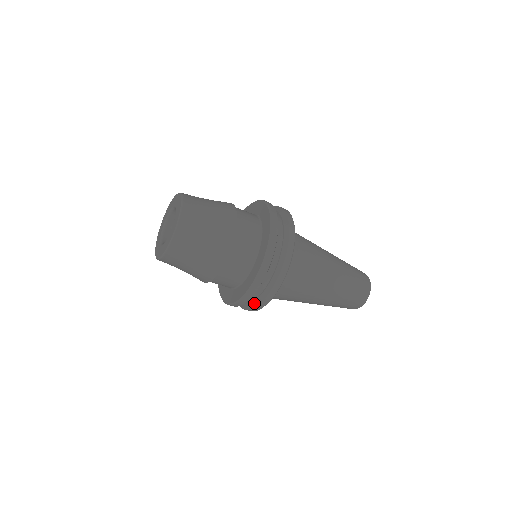
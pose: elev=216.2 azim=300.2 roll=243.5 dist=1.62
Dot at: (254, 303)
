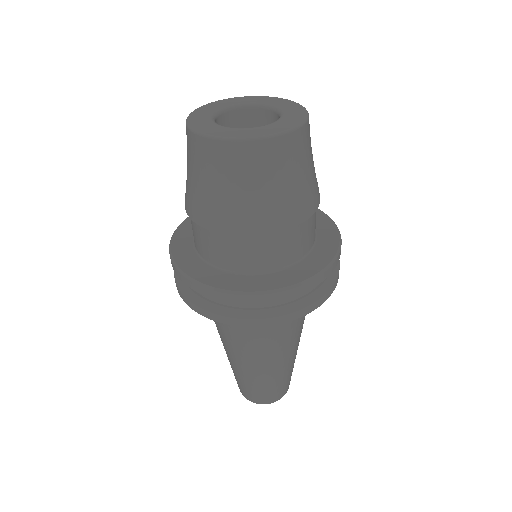
Dot at: (299, 303)
